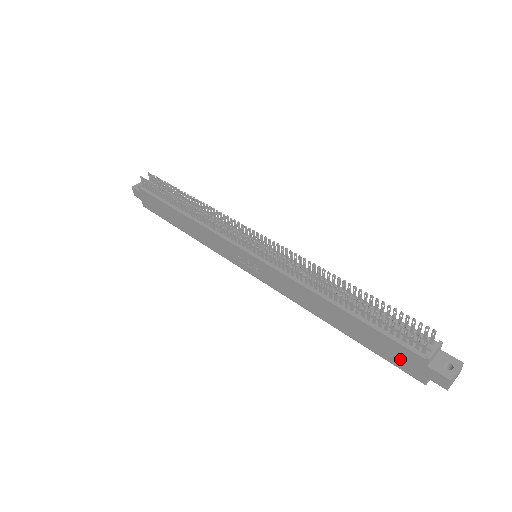
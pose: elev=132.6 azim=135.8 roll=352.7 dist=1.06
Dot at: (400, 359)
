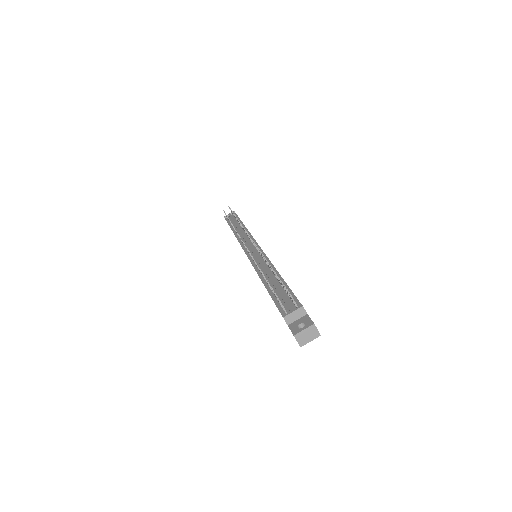
Dot at: occluded
